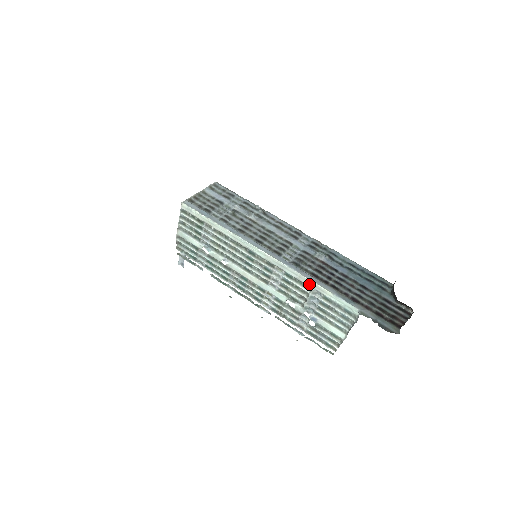
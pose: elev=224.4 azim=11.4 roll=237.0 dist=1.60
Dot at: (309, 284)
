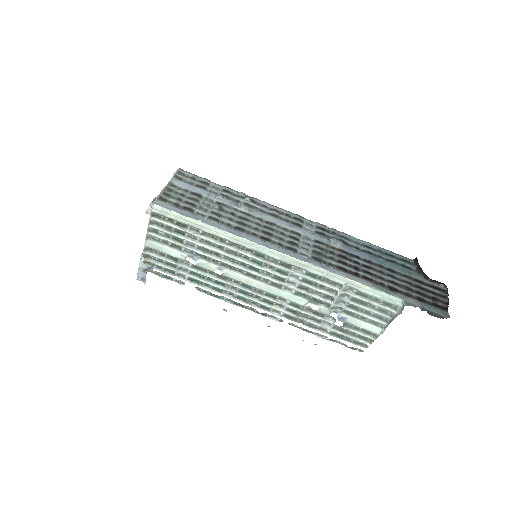
Dot at: (339, 281)
